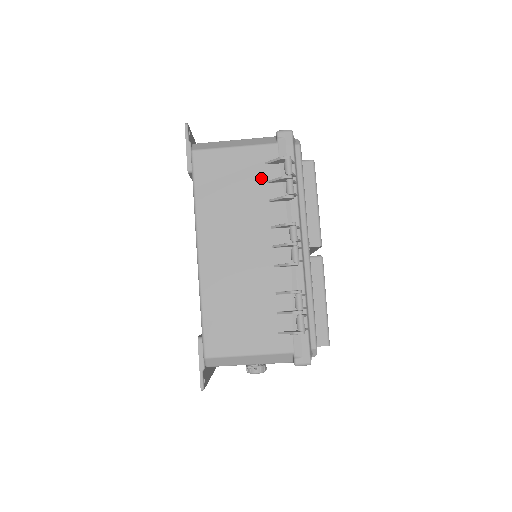
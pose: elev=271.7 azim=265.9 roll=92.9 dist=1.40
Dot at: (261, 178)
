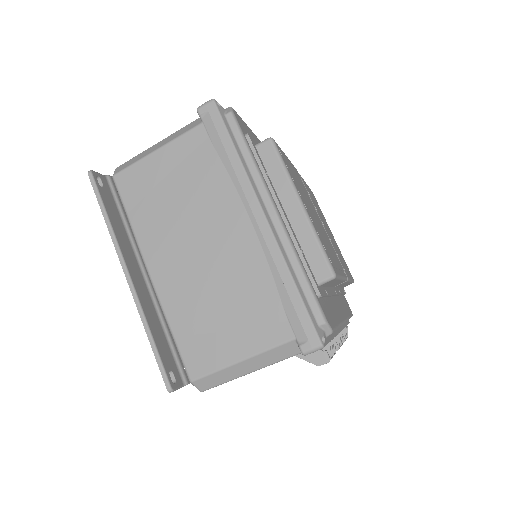
Dot at: occluded
